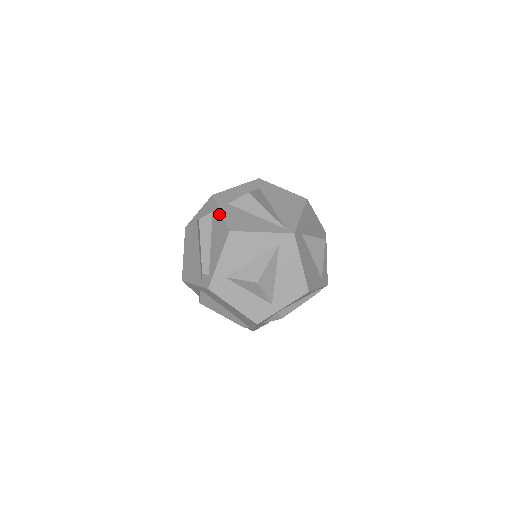
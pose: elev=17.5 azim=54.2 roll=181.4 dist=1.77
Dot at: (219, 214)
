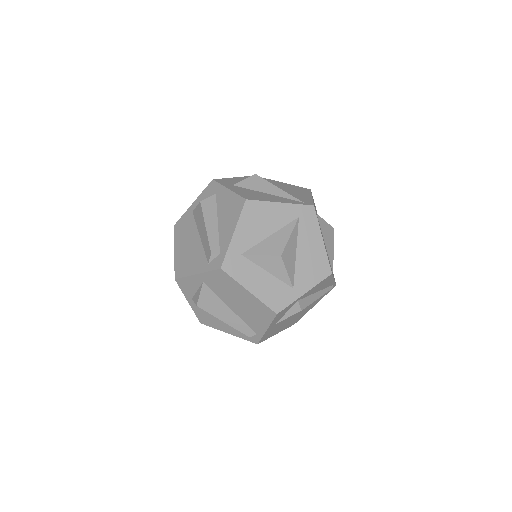
Dot at: (227, 191)
